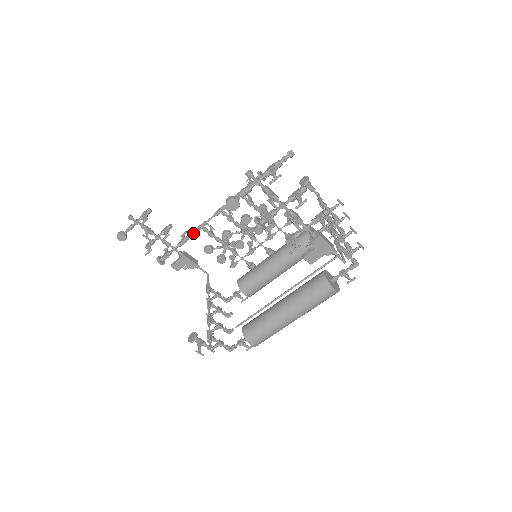
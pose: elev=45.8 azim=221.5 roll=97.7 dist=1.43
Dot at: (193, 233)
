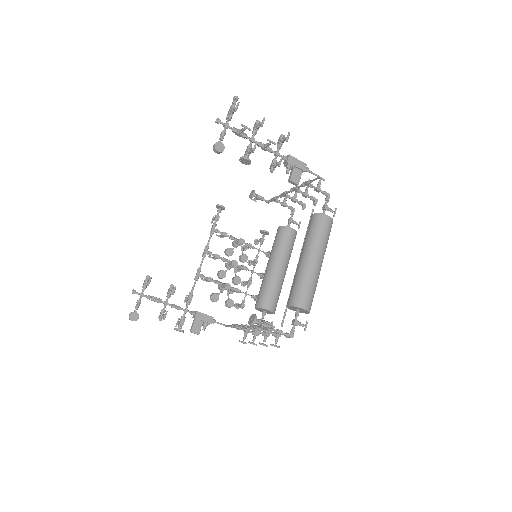
Dot at: (194, 285)
